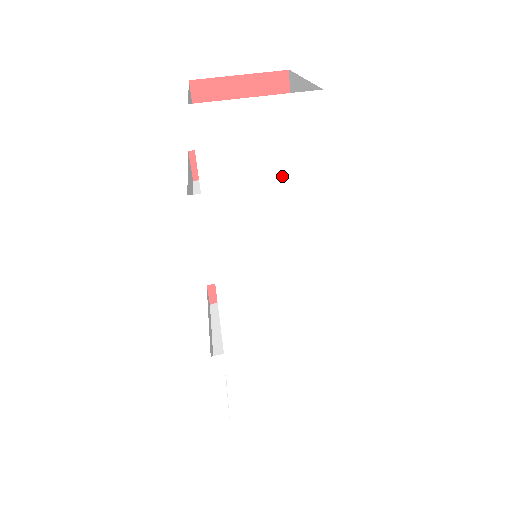
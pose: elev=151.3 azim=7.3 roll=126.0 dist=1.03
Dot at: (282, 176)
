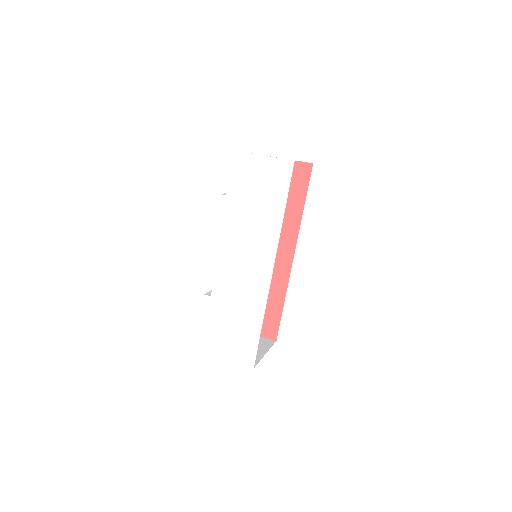
Dot at: (266, 199)
